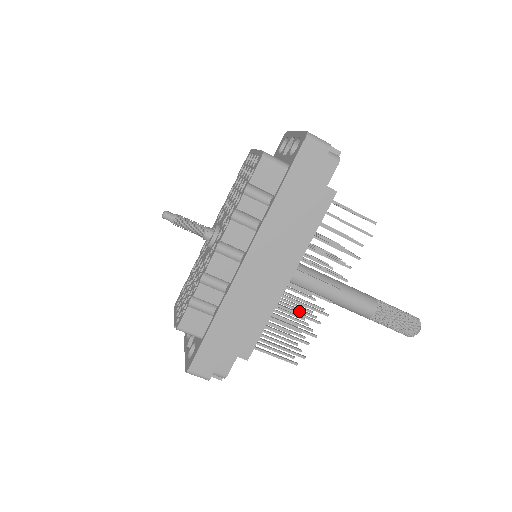
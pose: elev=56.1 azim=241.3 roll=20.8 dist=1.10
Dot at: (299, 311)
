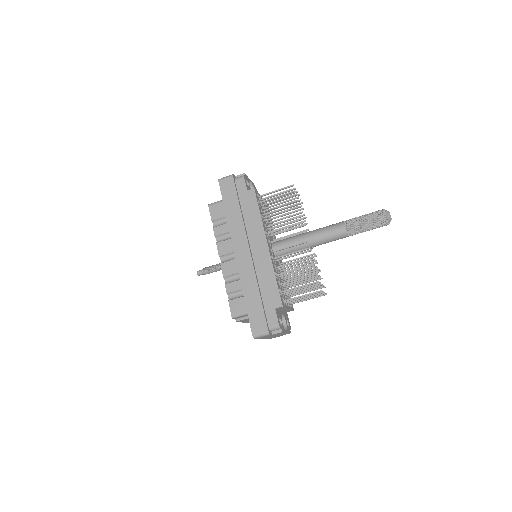
Dot at: (301, 263)
